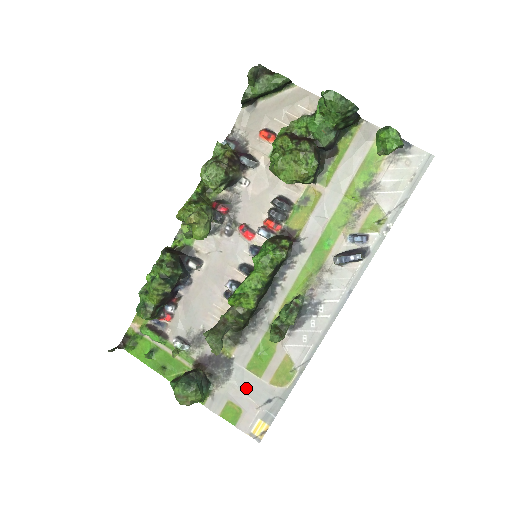
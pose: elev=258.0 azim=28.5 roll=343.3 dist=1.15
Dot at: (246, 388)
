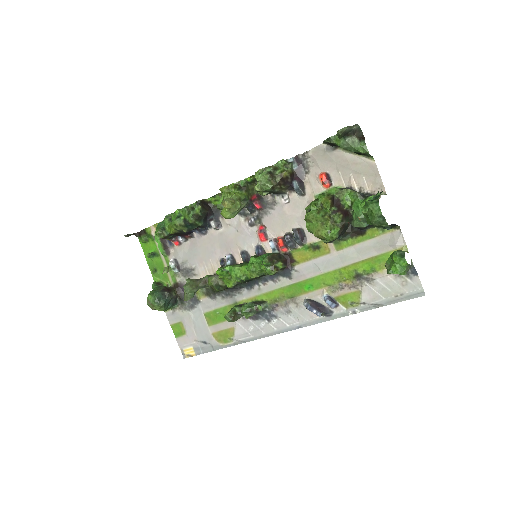
Dot at: (196, 324)
